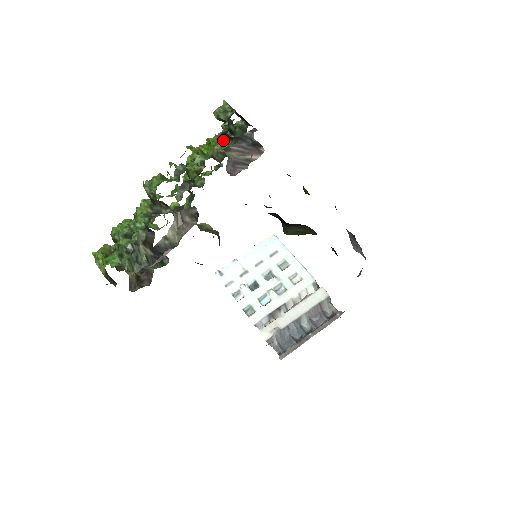
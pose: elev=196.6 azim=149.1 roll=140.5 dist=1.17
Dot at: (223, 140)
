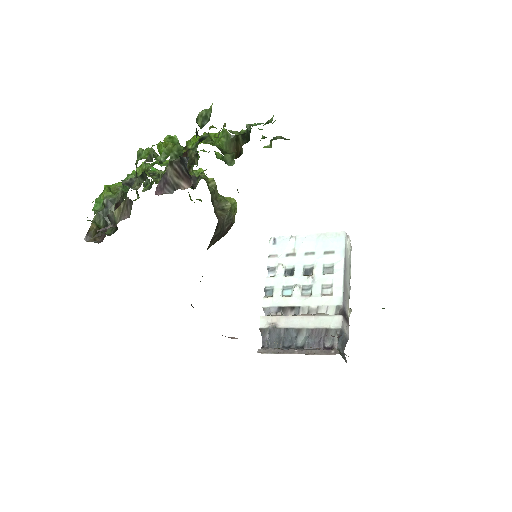
Dot at: (180, 150)
